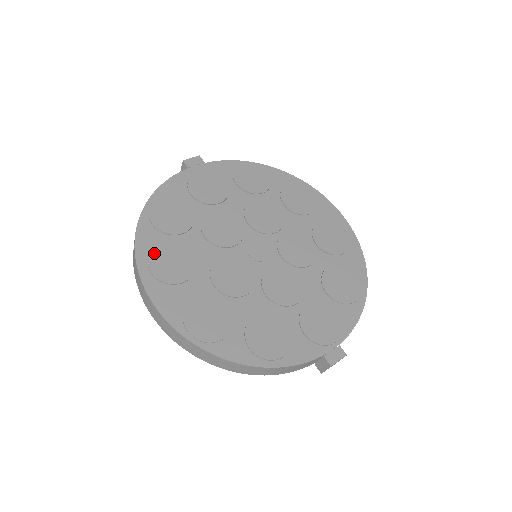
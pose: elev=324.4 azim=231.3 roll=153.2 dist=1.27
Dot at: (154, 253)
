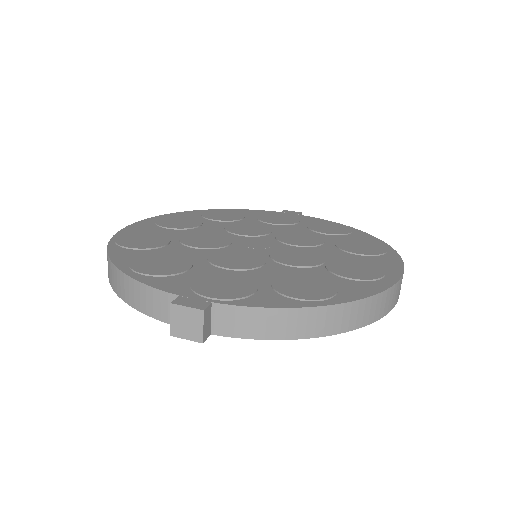
Dot at: (178, 216)
